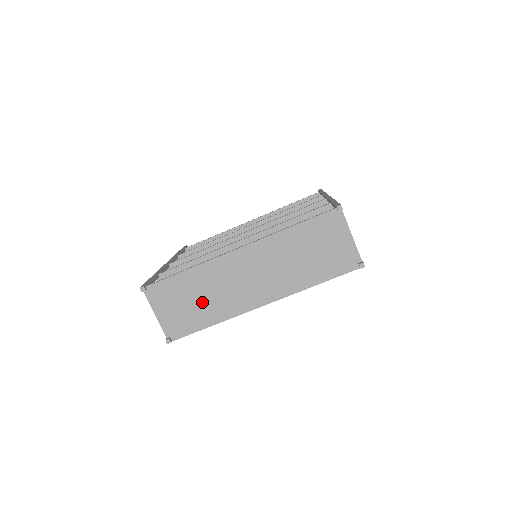
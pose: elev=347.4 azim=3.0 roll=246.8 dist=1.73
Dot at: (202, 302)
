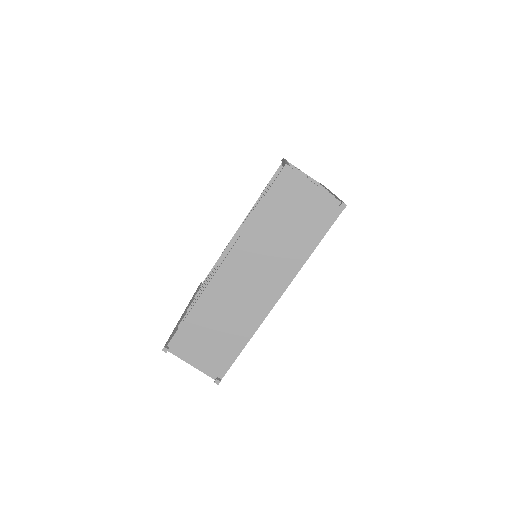
Dot at: (223, 329)
